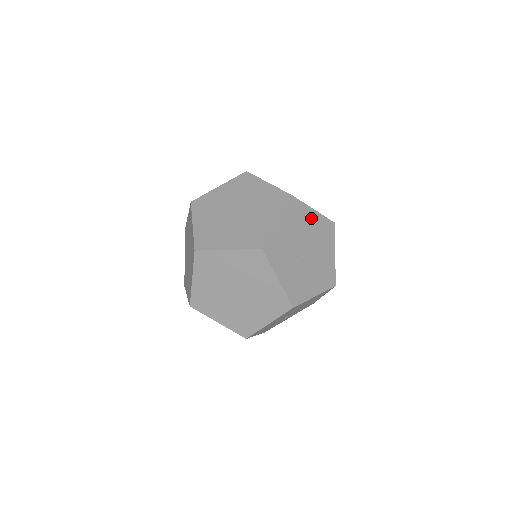
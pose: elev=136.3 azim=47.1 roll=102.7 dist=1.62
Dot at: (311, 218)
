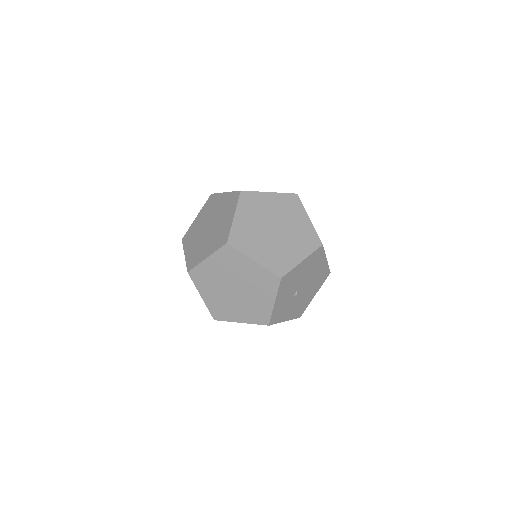
Dot at: occluded
